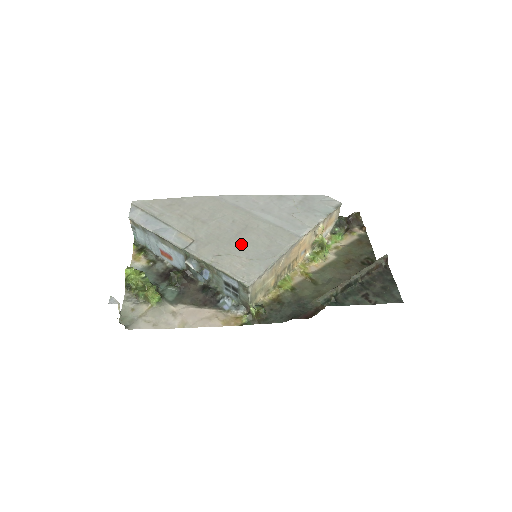
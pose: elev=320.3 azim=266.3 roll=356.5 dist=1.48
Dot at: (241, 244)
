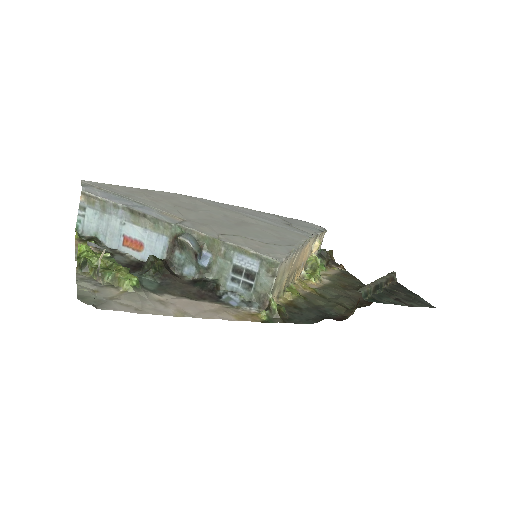
Dot at: (247, 231)
